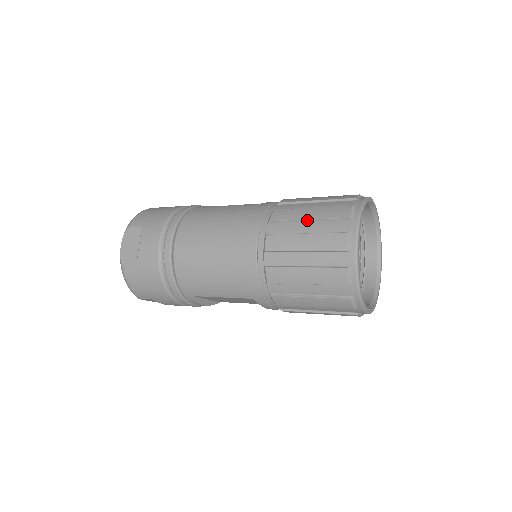
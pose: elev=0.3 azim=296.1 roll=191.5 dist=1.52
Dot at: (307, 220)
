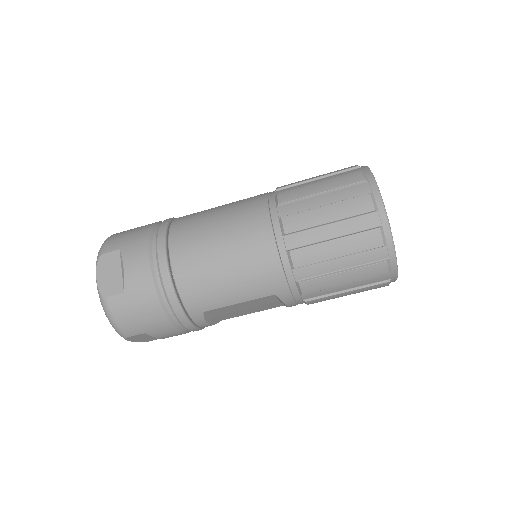
Dot at: (320, 193)
